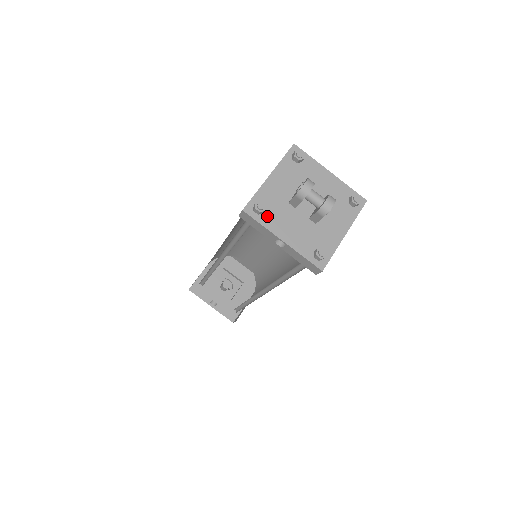
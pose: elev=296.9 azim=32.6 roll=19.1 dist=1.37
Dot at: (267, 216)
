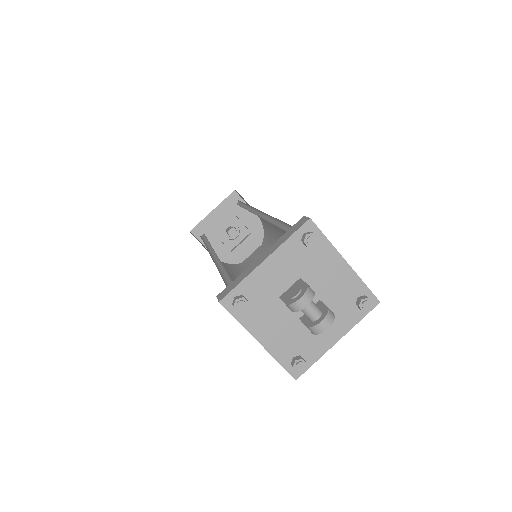
Dot at: (248, 312)
